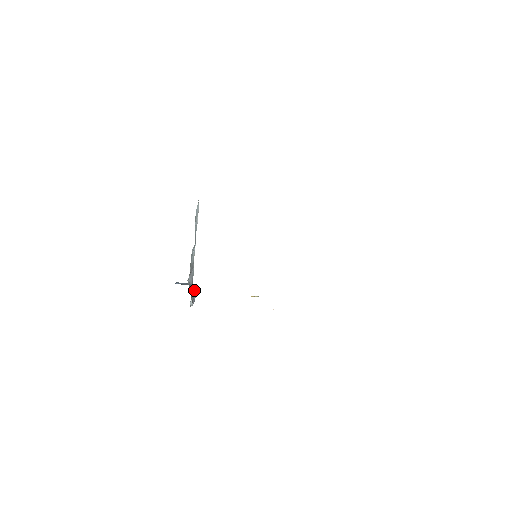
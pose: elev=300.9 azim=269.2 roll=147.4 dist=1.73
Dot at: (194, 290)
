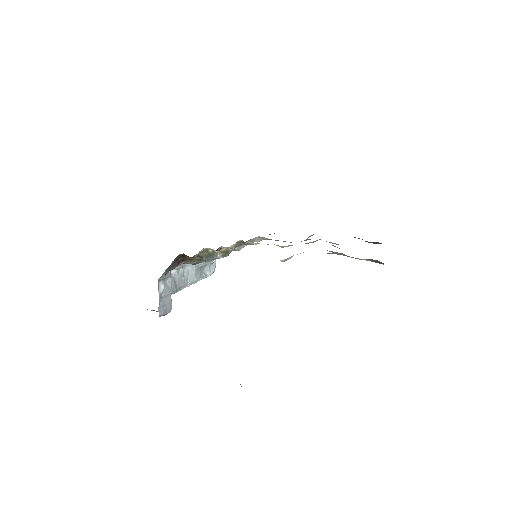
Dot at: (169, 300)
